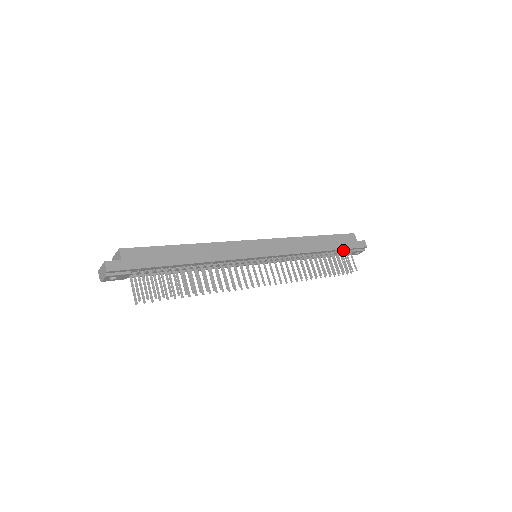
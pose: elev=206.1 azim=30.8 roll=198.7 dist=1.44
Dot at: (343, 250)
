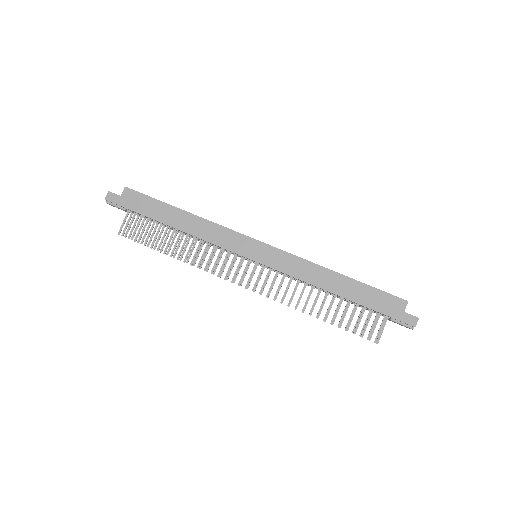
Dot at: (374, 310)
